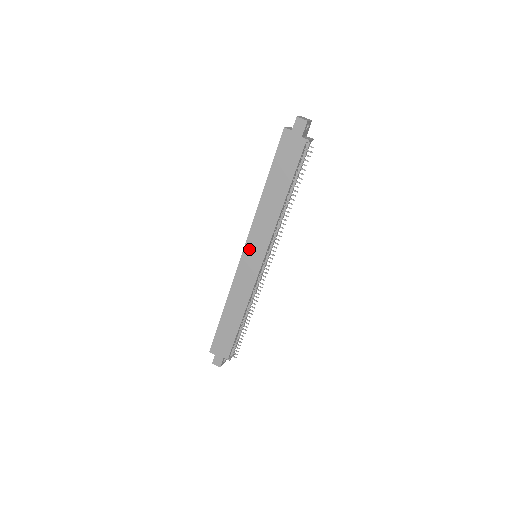
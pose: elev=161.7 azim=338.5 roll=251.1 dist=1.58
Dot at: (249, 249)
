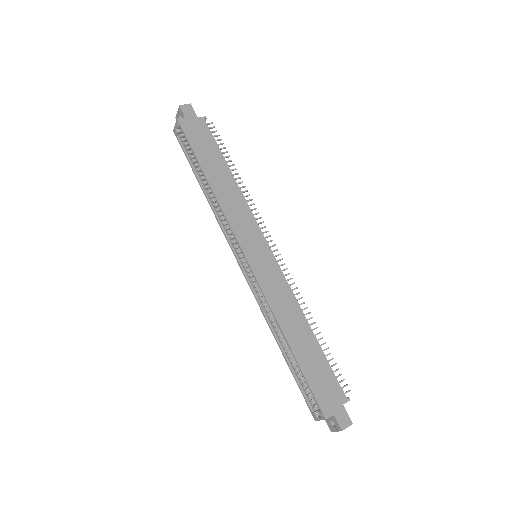
Dot at: (248, 247)
